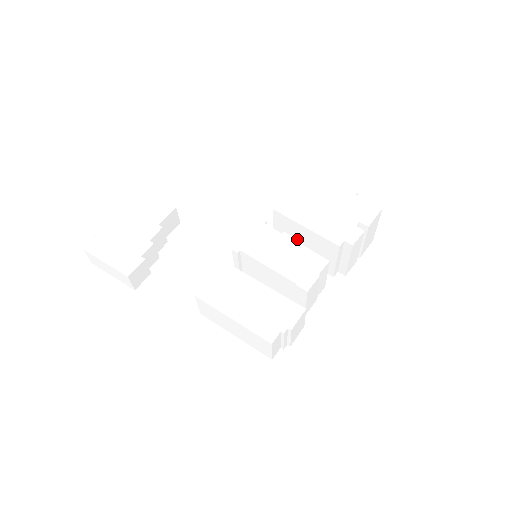
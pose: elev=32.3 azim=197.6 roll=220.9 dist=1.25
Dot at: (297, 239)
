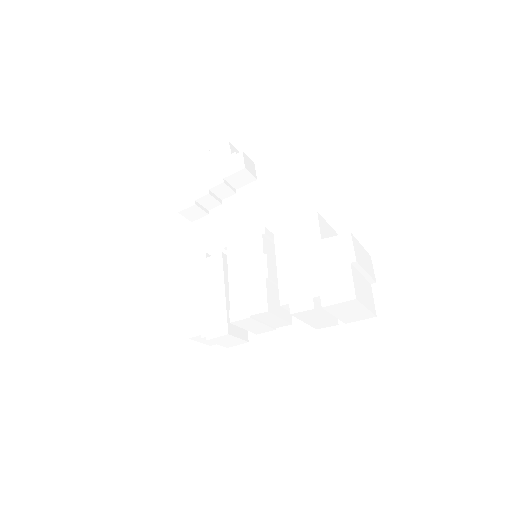
Dot at: occluded
